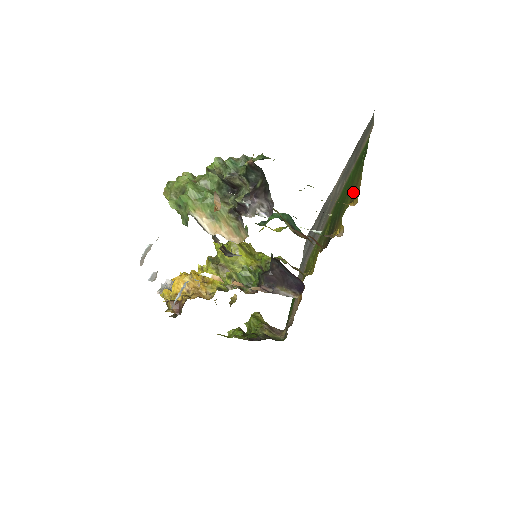
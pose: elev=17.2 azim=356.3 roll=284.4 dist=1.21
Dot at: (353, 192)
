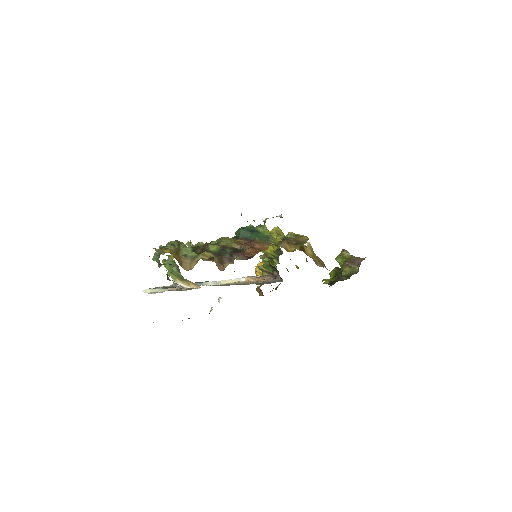
Dot at: occluded
